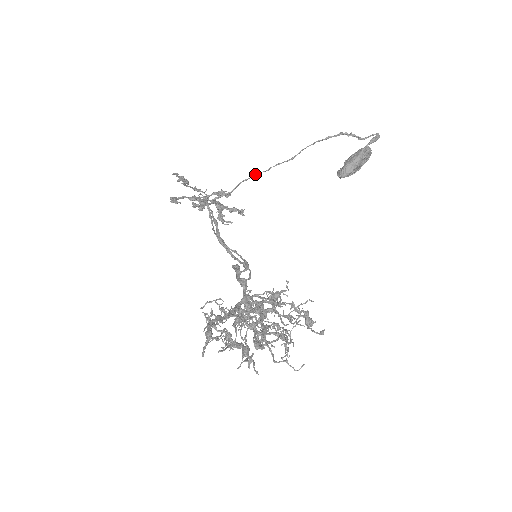
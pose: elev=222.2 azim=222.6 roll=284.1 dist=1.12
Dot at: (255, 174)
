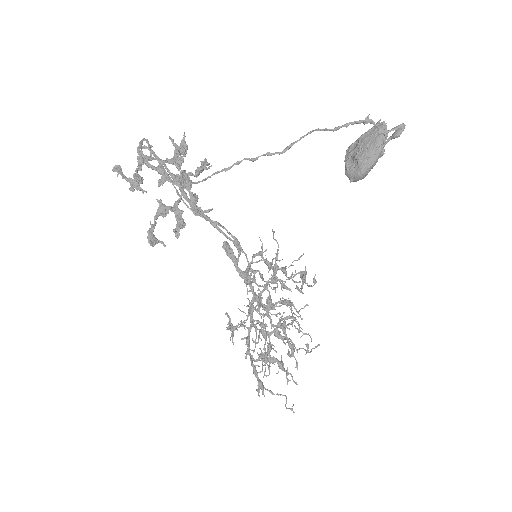
Dot at: (236, 164)
